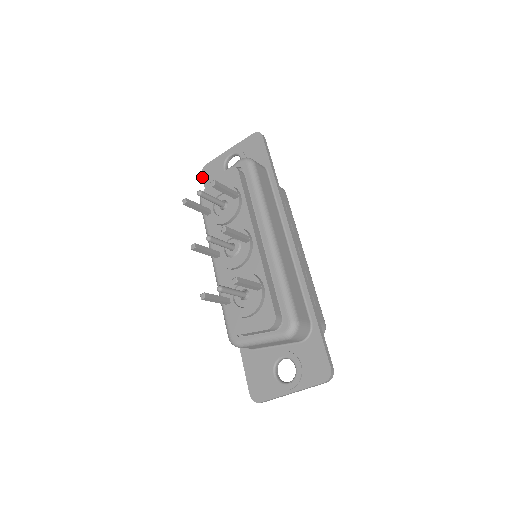
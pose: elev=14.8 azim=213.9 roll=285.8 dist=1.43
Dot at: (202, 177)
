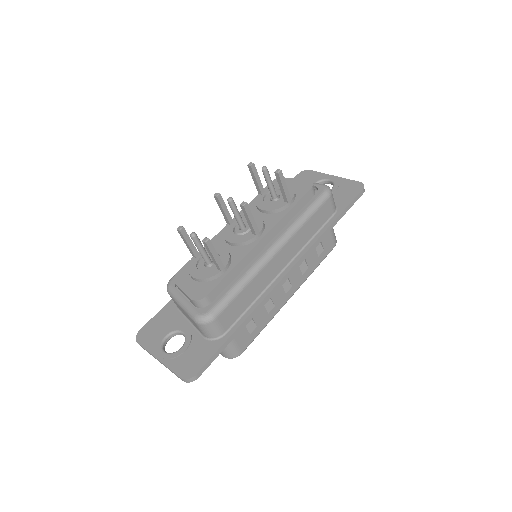
Dot at: (297, 175)
